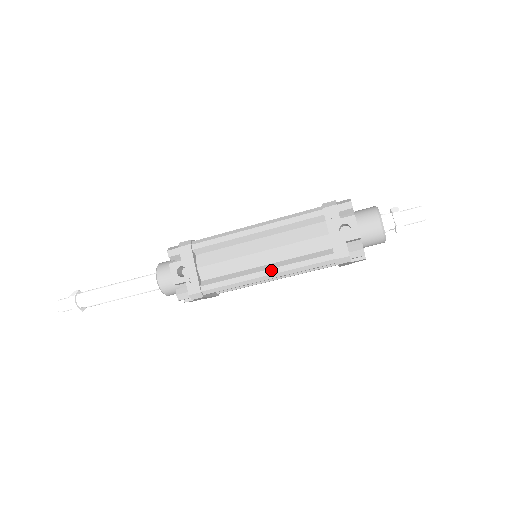
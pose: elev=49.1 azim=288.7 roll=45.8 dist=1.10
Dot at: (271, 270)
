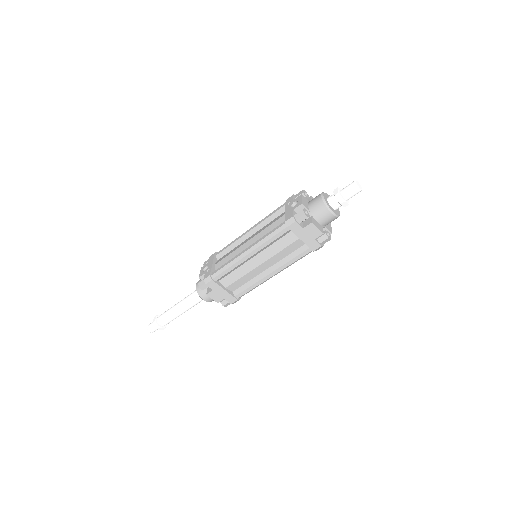
Dot at: (250, 246)
